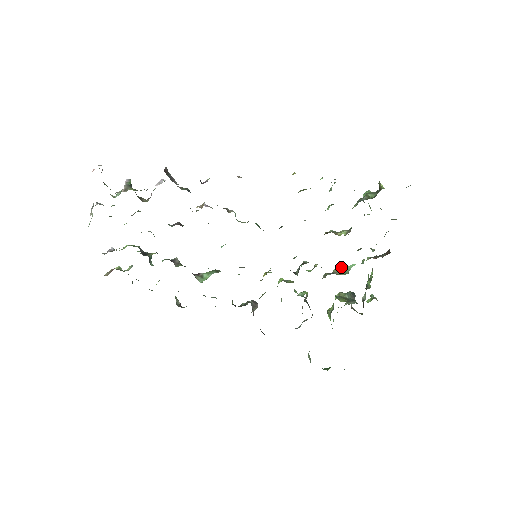
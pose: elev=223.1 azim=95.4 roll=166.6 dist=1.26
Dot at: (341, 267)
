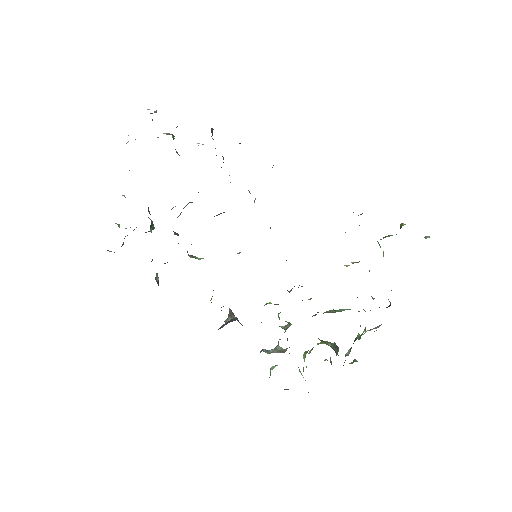
Dot at: occluded
